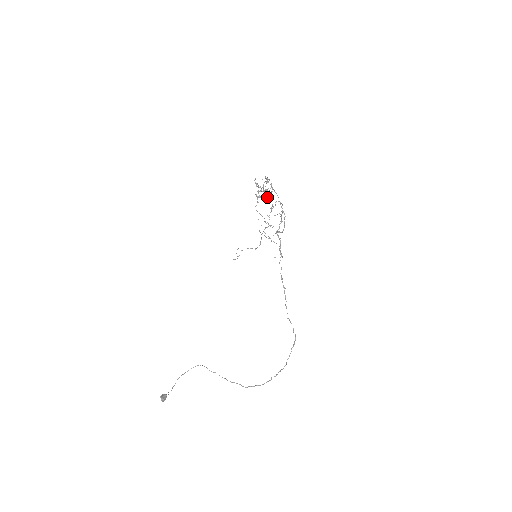
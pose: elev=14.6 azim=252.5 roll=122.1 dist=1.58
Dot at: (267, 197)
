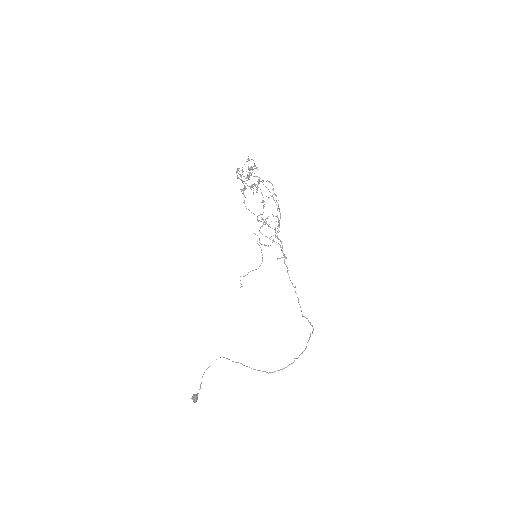
Dot at: occluded
